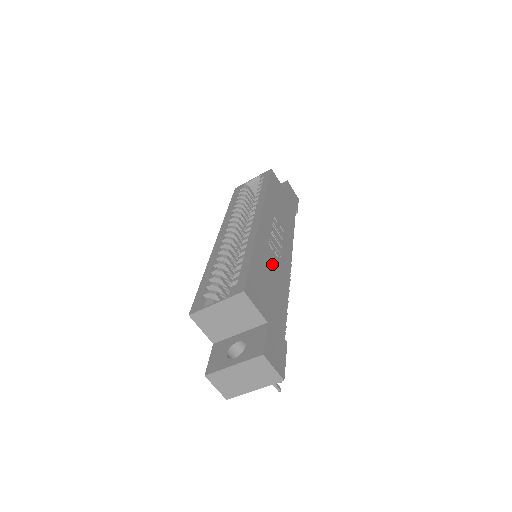
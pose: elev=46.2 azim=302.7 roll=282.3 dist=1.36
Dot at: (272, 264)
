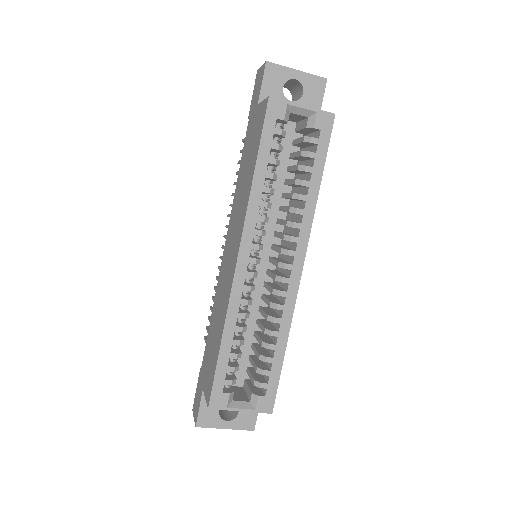
Dot at: occluded
